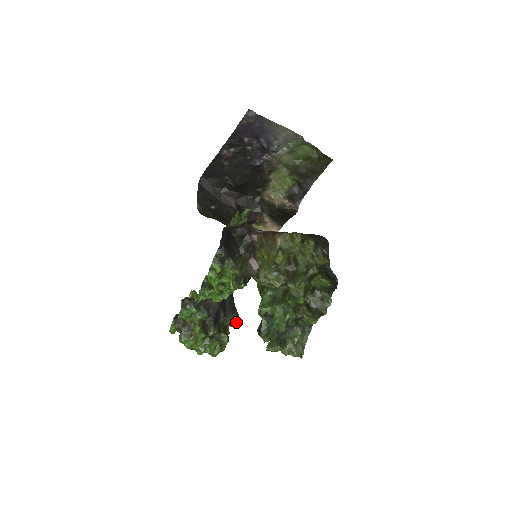
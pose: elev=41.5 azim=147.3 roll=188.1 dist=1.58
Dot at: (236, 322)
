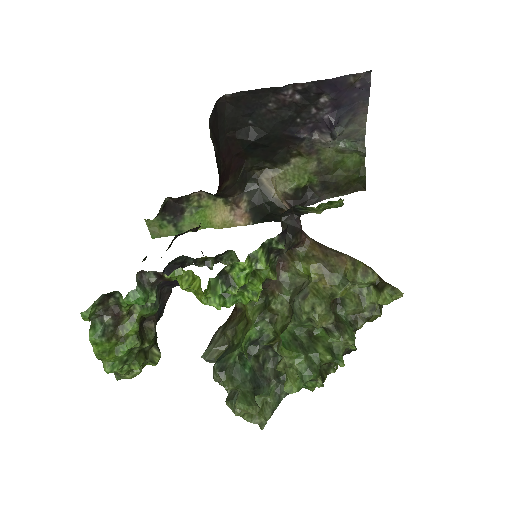
Dot at: occluded
